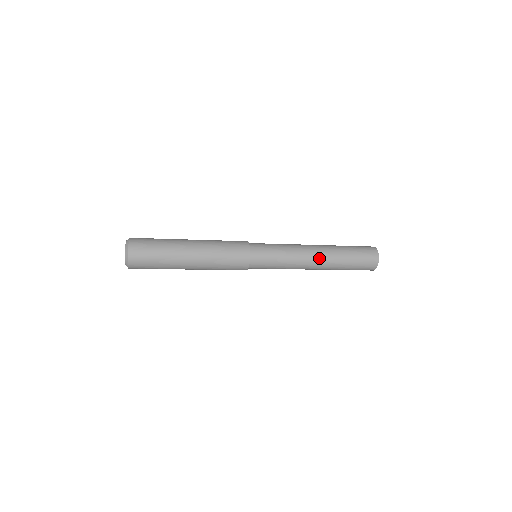
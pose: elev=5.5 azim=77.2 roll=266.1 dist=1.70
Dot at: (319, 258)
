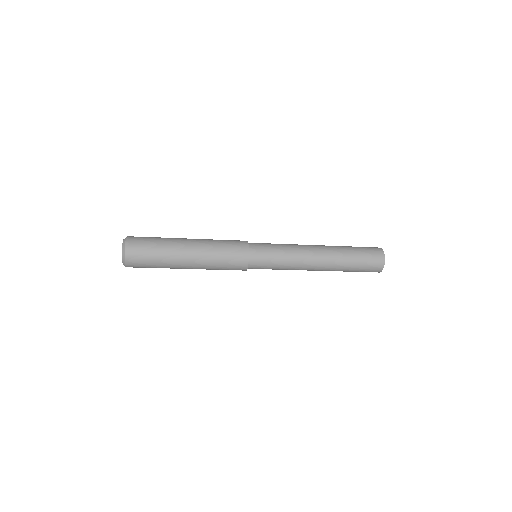
Dot at: (320, 248)
